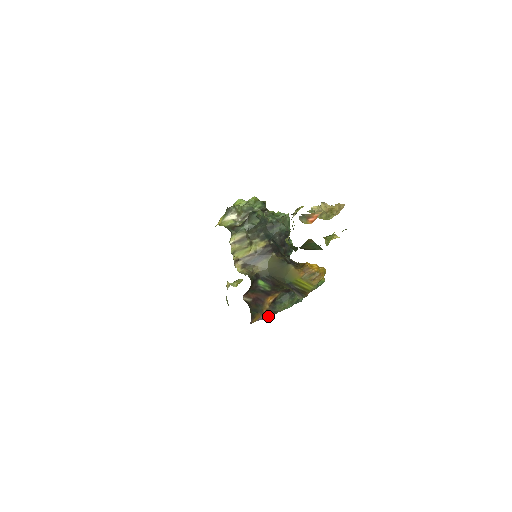
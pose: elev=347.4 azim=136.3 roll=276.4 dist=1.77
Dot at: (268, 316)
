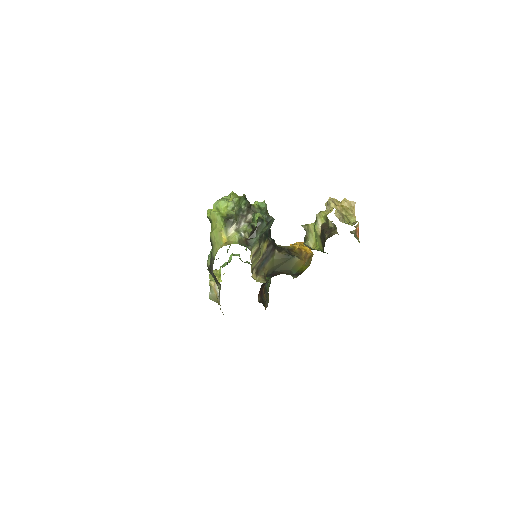
Dot at: (268, 302)
